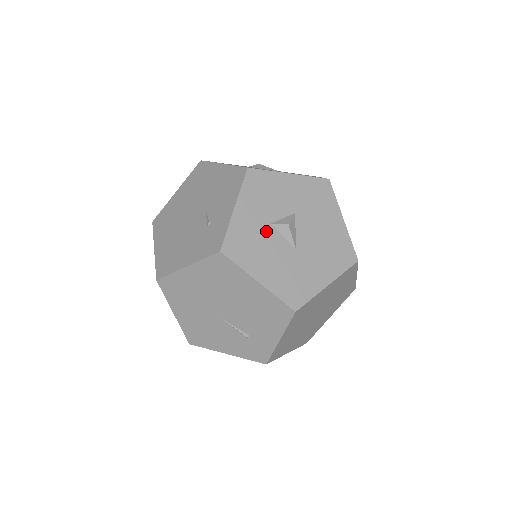
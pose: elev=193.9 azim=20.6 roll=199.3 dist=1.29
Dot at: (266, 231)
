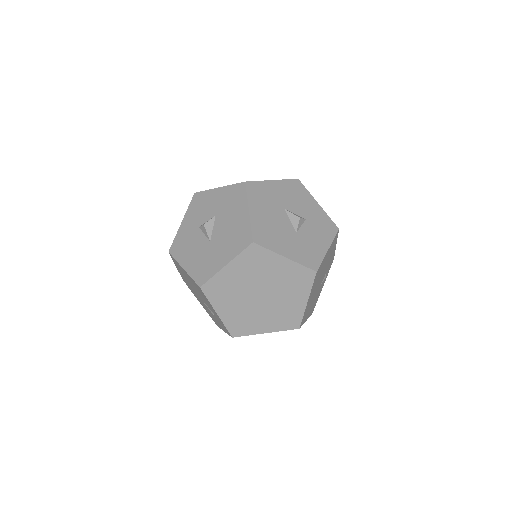
Dot at: (195, 233)
